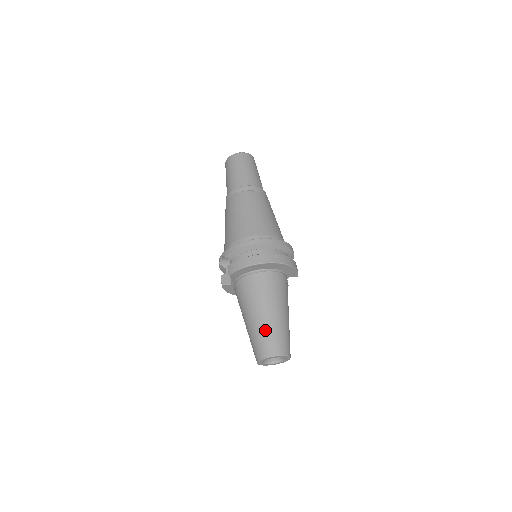
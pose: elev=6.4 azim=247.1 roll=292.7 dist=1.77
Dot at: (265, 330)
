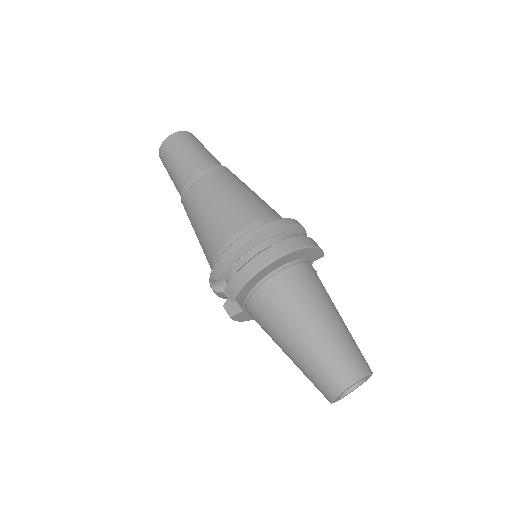
Dot at: (319, 354)
